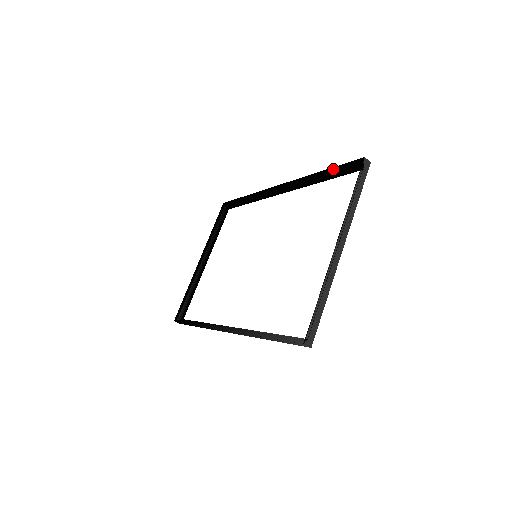
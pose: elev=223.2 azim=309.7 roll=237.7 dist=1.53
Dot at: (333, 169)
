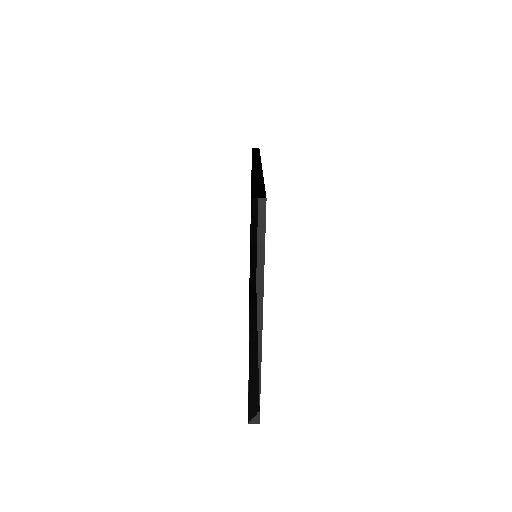
Dot at: occluded
